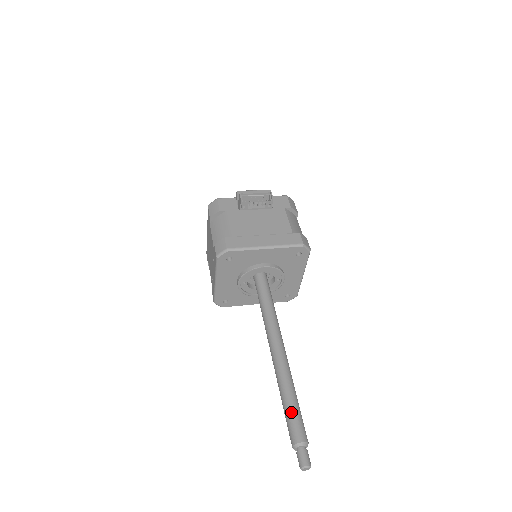
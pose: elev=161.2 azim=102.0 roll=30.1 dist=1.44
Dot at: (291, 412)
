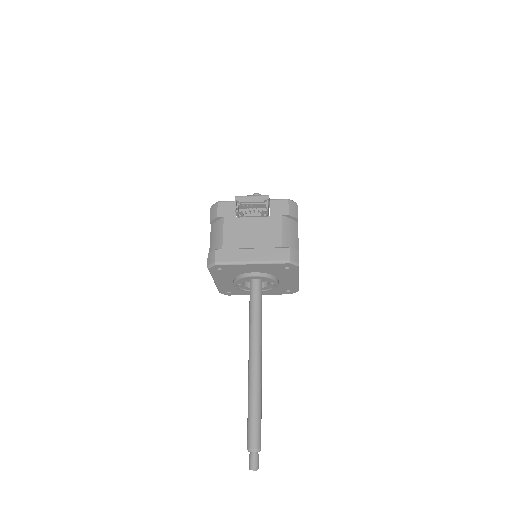
Dot at: (251, 420)
